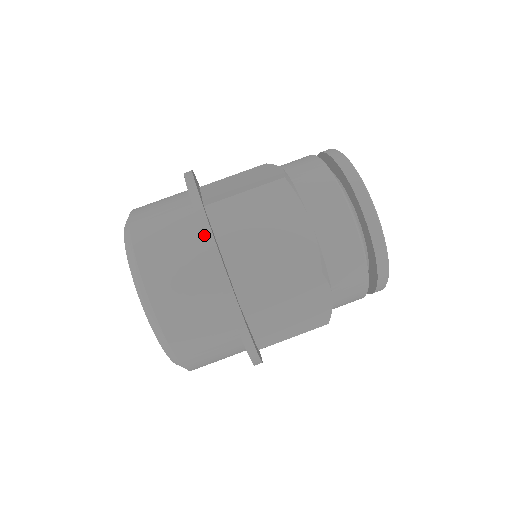
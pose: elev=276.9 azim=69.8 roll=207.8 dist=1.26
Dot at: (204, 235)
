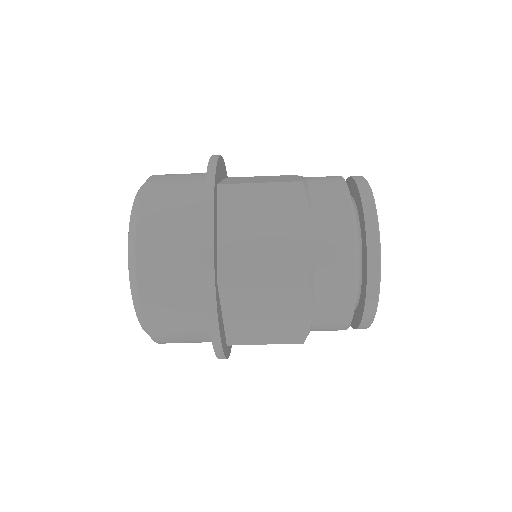
Dot at: (205, 205)
